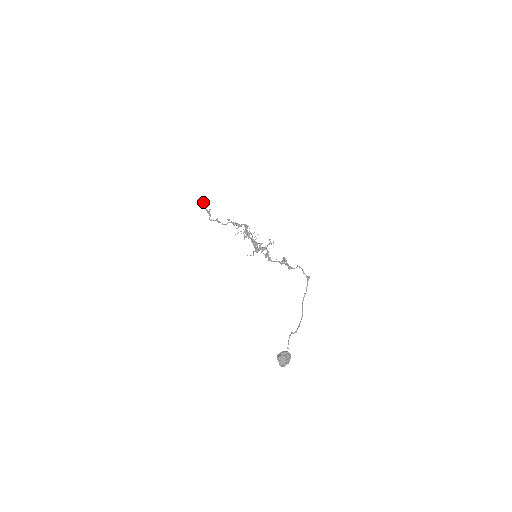
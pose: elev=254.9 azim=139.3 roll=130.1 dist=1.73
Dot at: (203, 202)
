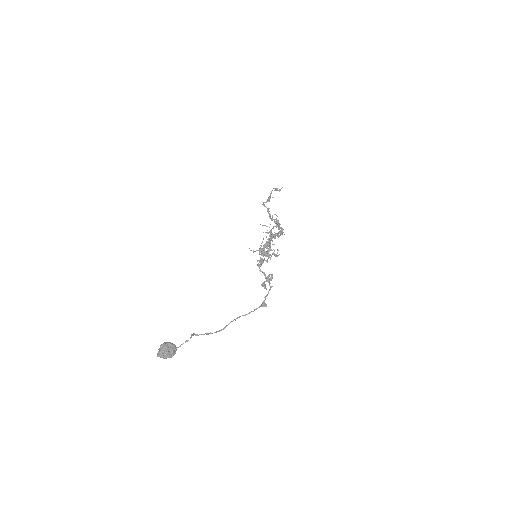
Dot at: occluded
